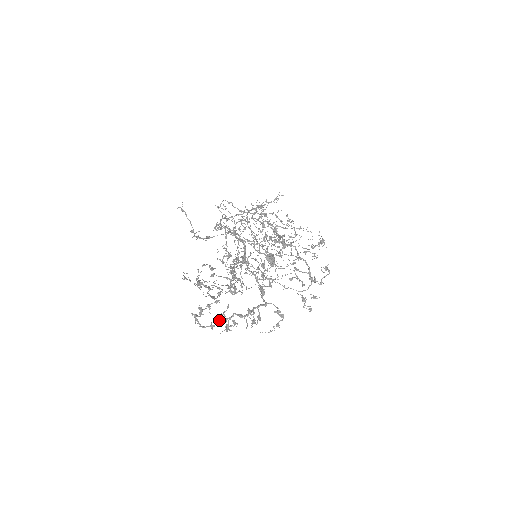
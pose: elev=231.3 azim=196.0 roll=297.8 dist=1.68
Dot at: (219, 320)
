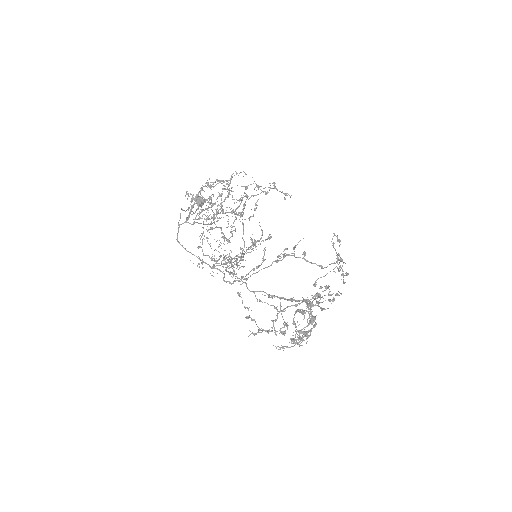
Dot at: (277, 316)
